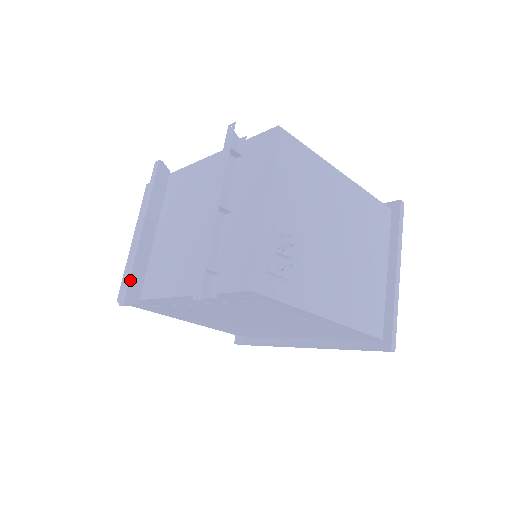
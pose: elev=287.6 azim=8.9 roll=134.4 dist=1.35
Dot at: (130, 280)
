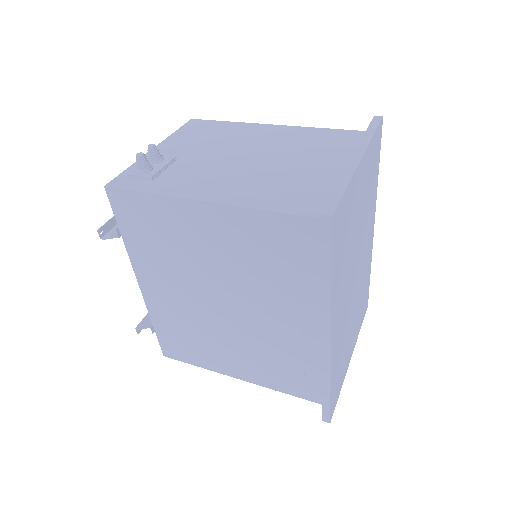
Dot at: occluded
